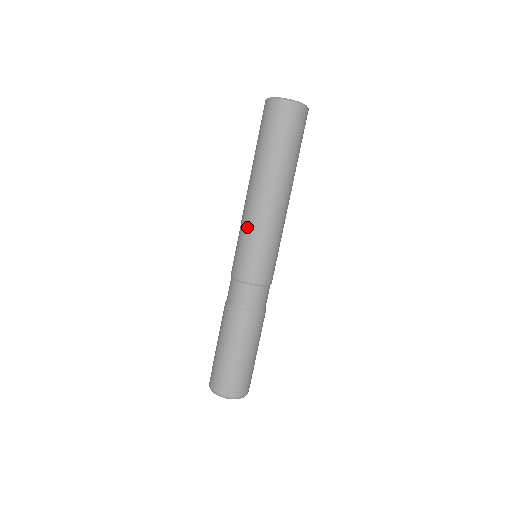
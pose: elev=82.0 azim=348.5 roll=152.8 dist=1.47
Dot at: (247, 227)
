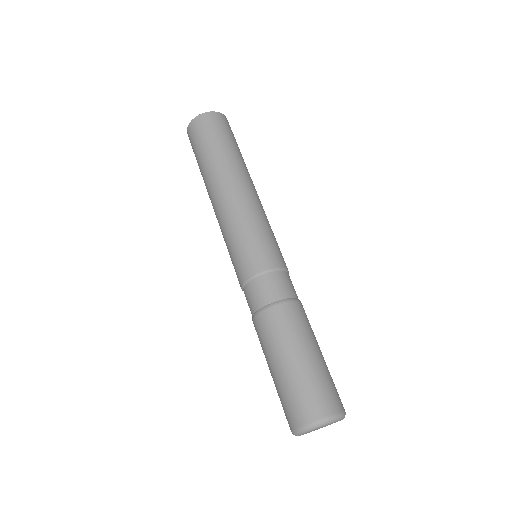
Dot at: (246, 216)
